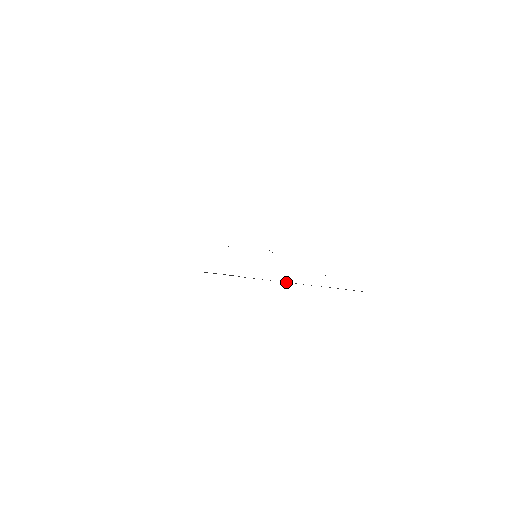
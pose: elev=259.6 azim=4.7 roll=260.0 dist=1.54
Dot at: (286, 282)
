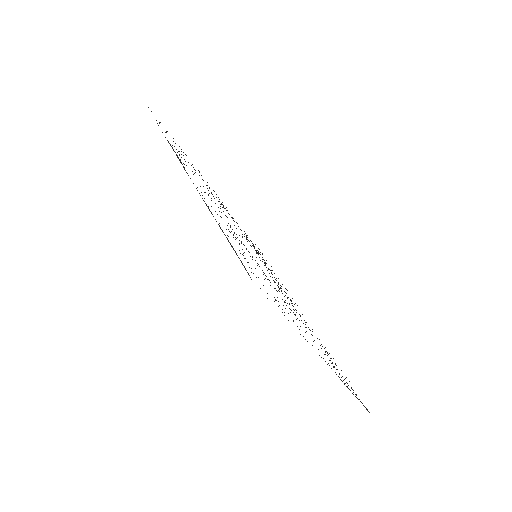
Dot at: occluded
